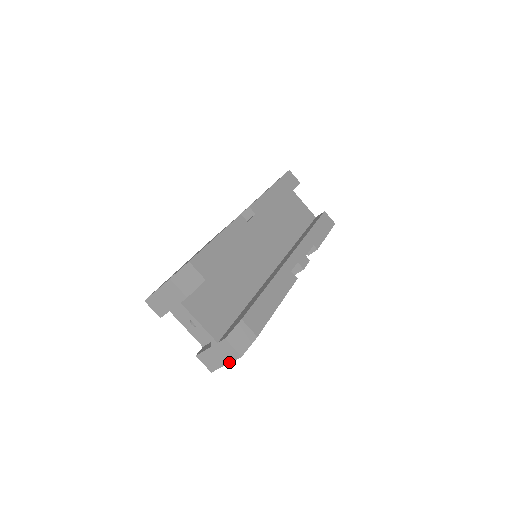
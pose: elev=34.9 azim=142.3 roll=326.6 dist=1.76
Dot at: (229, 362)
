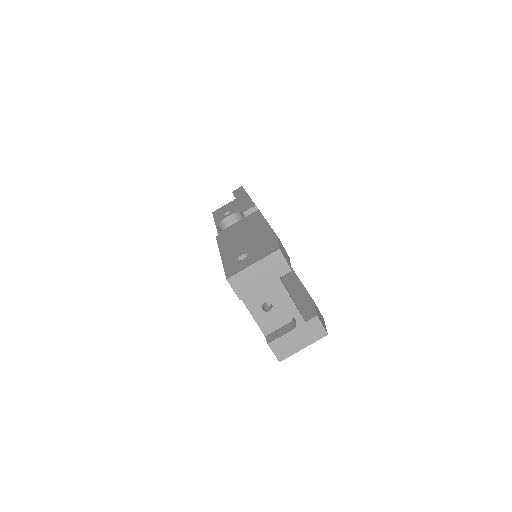
Dot at: (309, 344)
